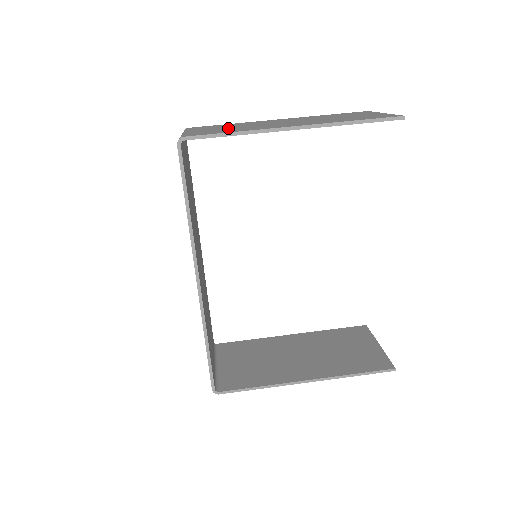
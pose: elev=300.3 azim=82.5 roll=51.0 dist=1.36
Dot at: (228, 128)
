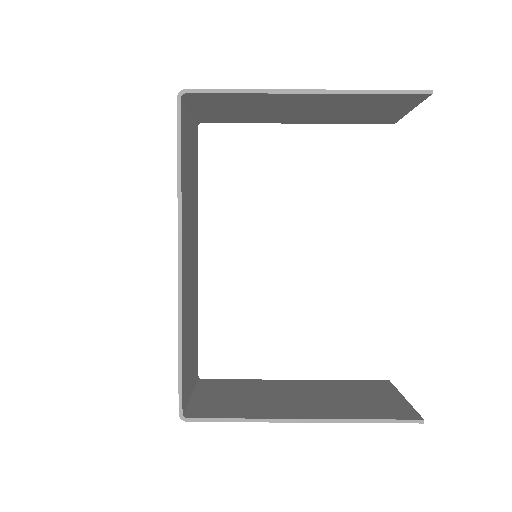
Dot at: occluded
